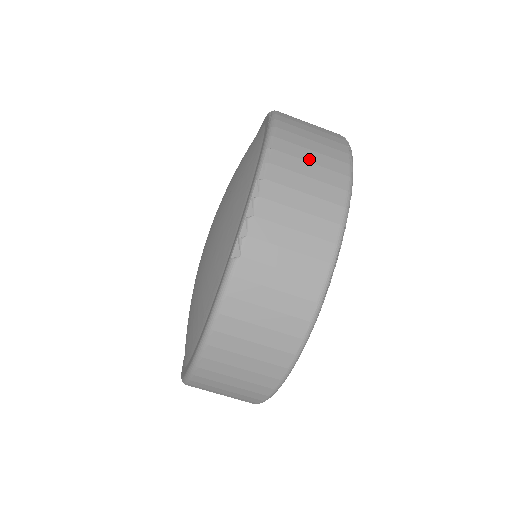
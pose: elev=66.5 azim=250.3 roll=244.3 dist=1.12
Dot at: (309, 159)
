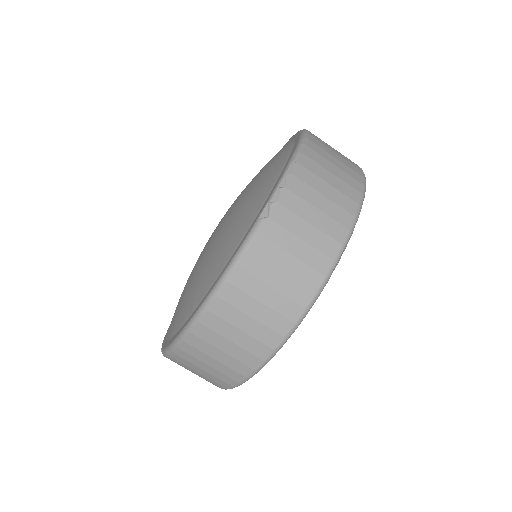
Dot at: (334, 162)
